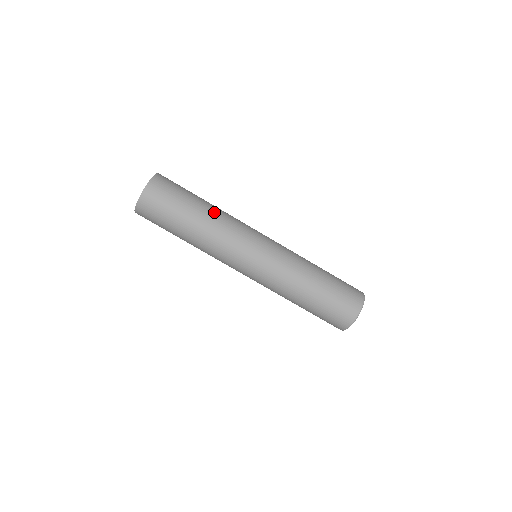
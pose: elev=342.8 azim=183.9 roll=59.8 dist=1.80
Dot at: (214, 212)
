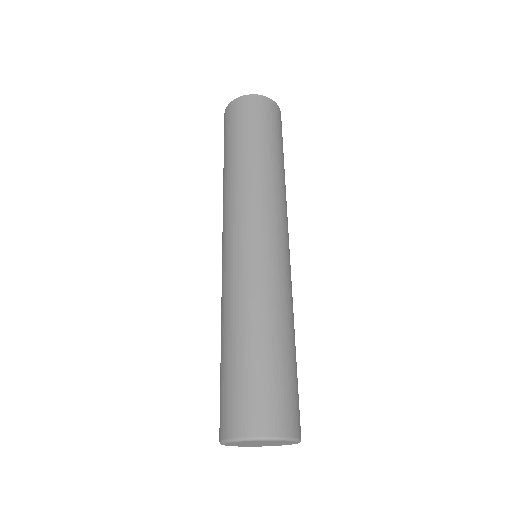
Dot at: (266, 167)
